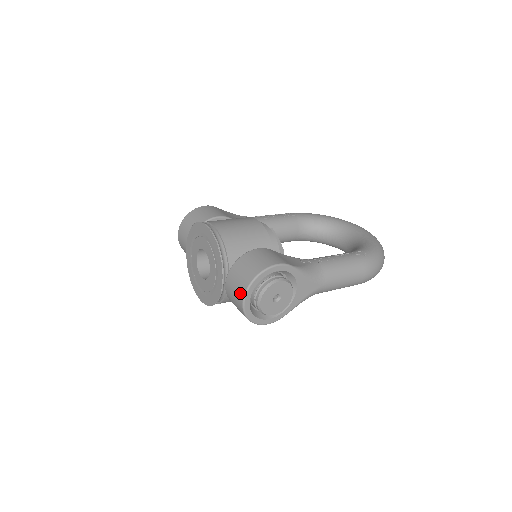
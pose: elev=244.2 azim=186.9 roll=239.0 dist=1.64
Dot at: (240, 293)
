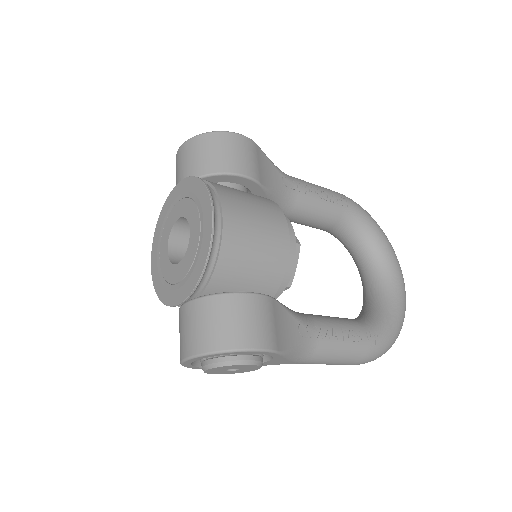
Dot at: (190, 346)
